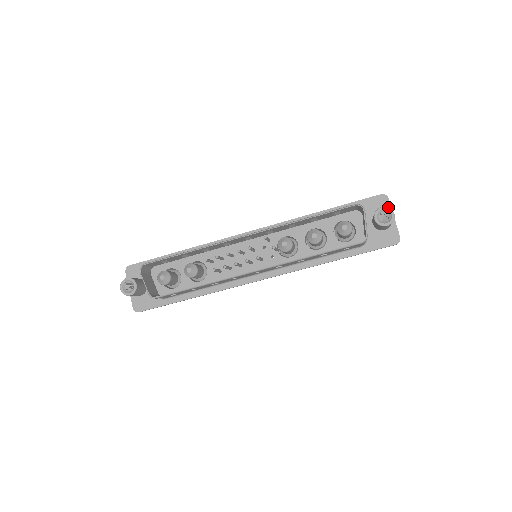
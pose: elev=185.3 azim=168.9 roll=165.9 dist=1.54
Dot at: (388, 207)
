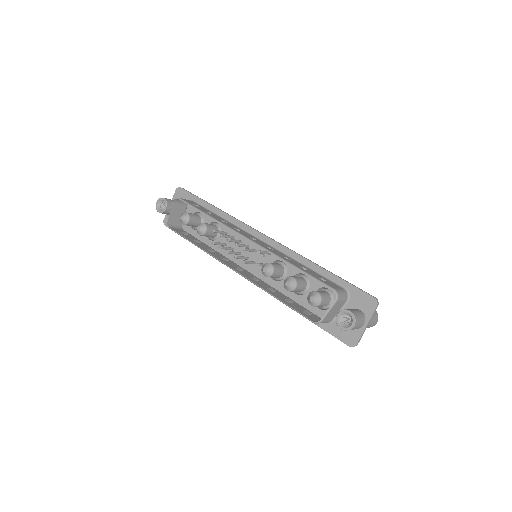
Dot at: (355, 316)
